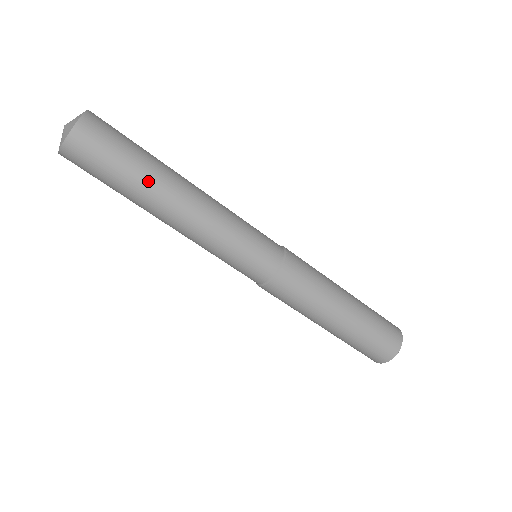
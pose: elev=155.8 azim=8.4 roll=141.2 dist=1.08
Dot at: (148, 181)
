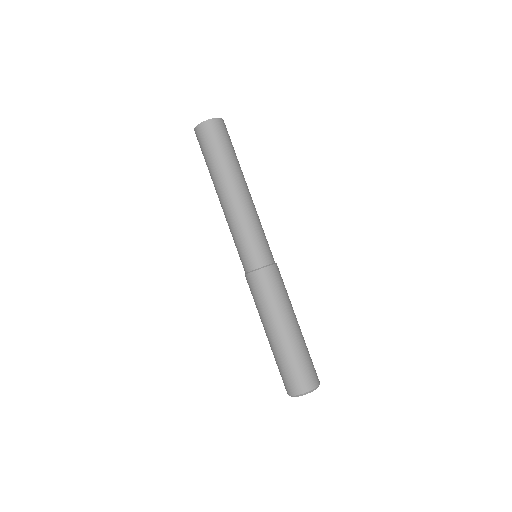
Dot at: (237, 165)
